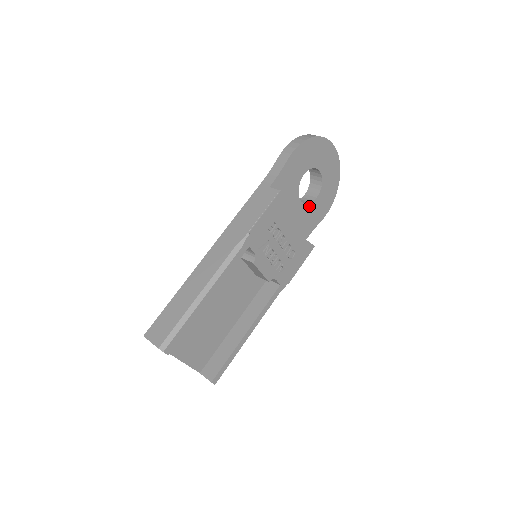
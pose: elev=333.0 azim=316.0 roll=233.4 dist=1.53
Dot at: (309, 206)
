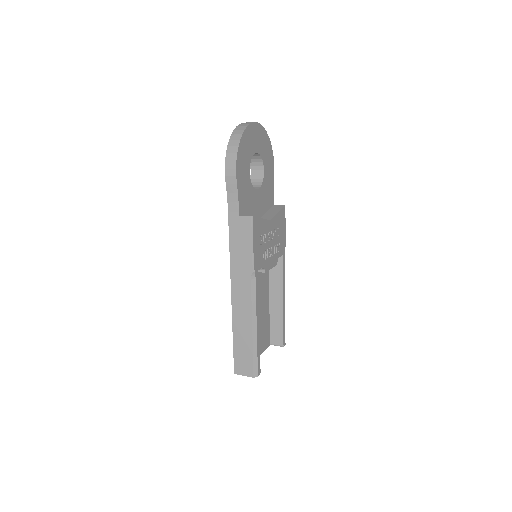
Dot at: (263, 182)
